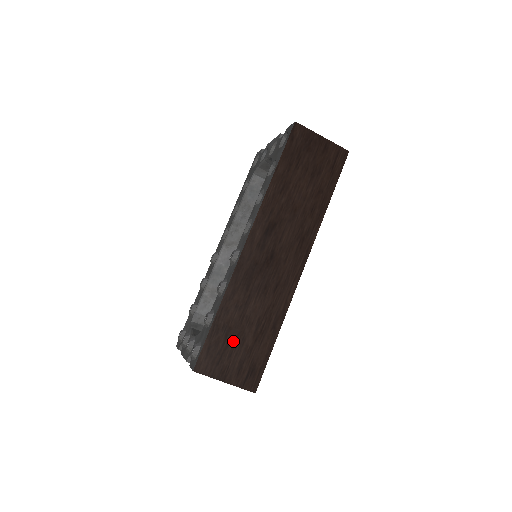
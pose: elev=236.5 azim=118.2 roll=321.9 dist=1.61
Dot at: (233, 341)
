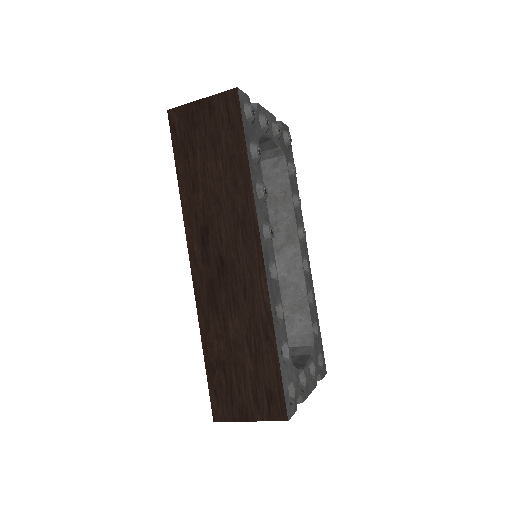
Dot at: (234, 374)
